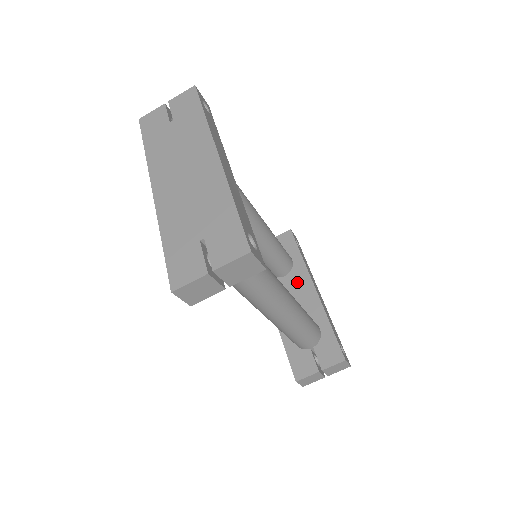
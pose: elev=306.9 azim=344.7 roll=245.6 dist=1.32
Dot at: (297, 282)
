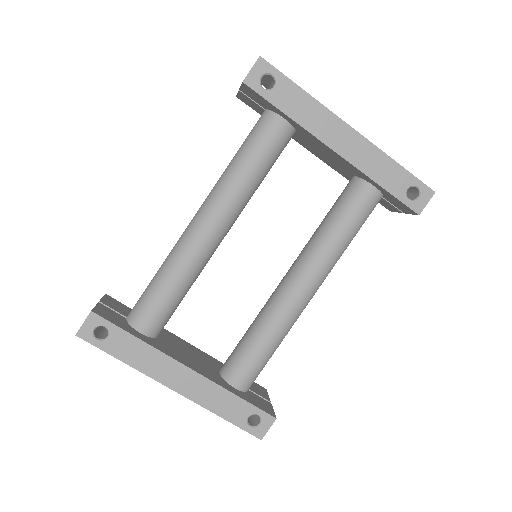
Dot at: (313, 142)
